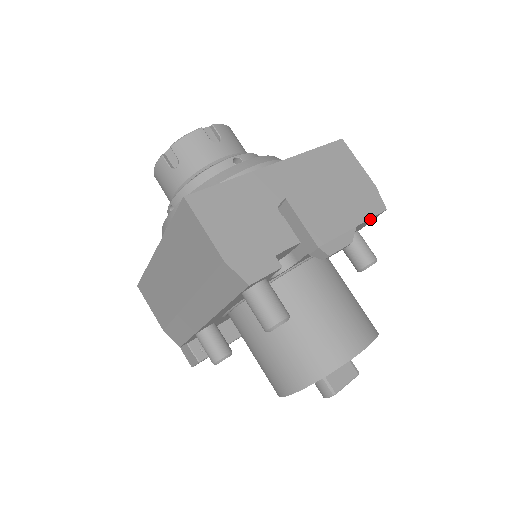
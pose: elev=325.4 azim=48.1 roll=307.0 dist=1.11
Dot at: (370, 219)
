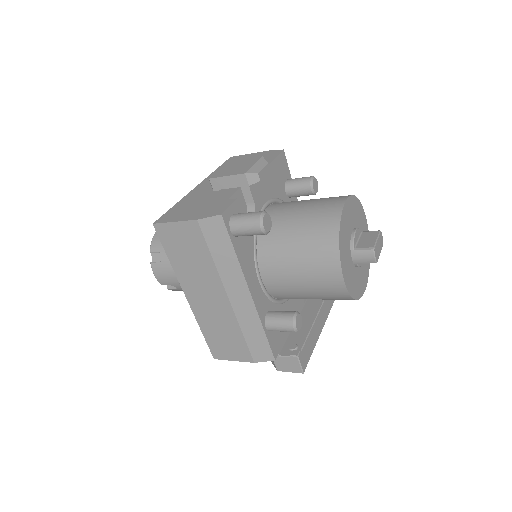
Dot at: (279, 160)
